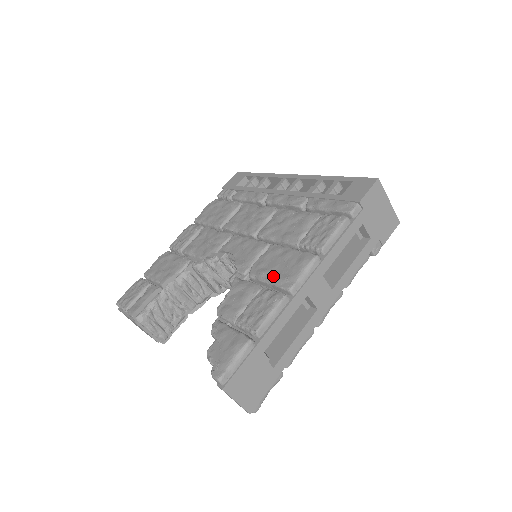
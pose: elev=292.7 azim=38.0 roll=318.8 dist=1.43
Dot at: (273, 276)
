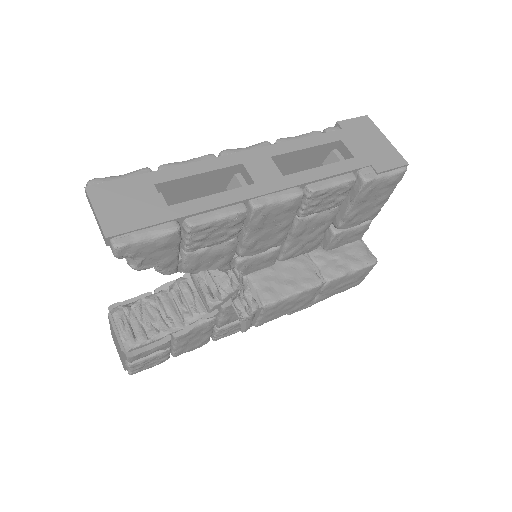
Dot at: occluded
